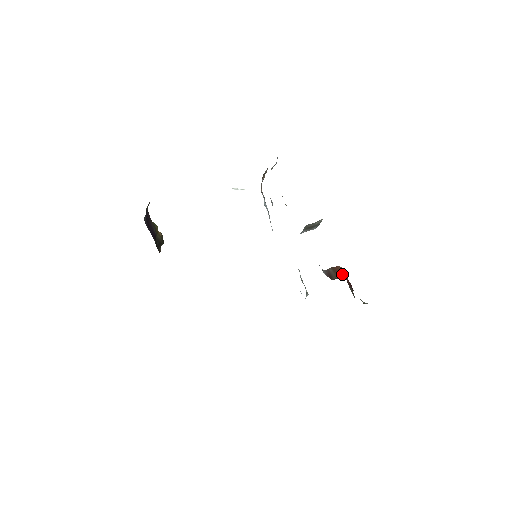
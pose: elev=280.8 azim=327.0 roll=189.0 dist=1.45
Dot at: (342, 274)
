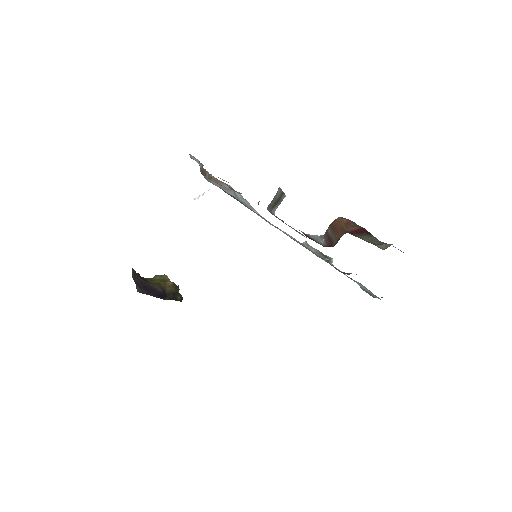
Dot at: (342, 229)
